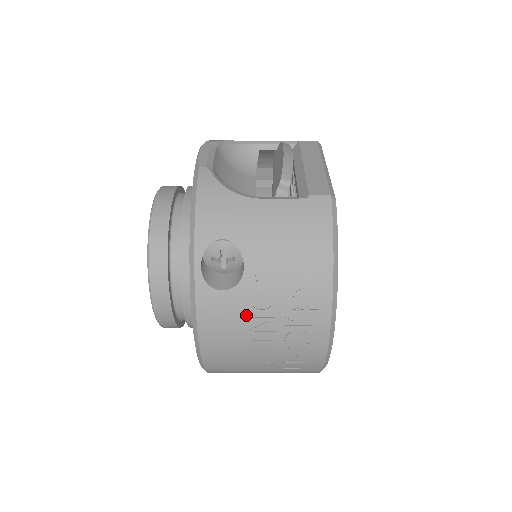
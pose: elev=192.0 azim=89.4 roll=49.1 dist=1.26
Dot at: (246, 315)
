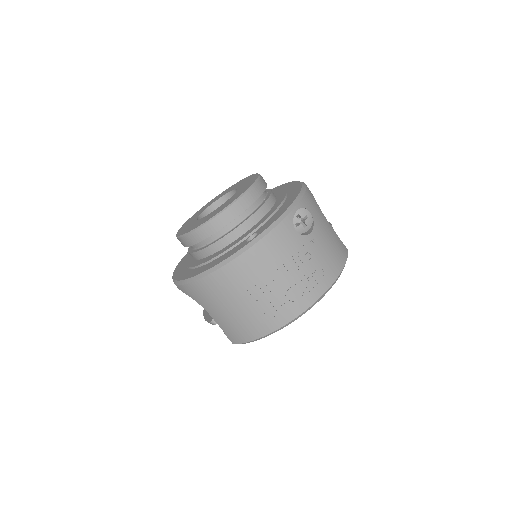
Dot at: (293, 253)
